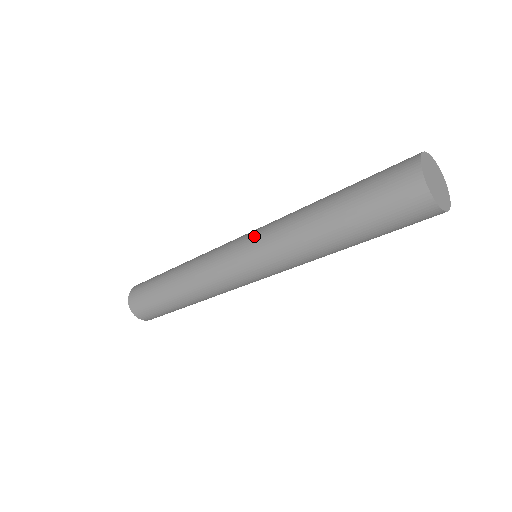
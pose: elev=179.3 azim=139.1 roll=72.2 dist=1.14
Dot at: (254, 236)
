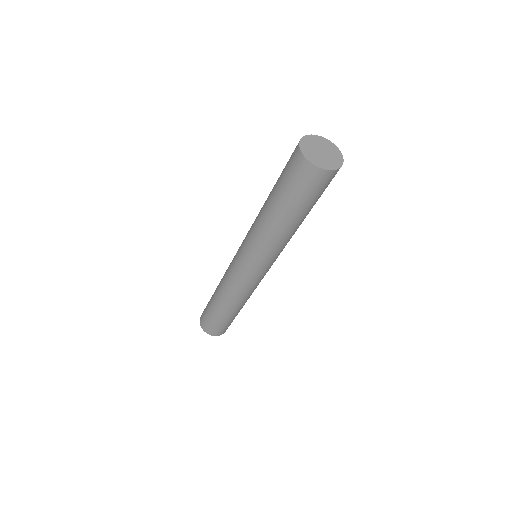
Dot at: (244, 247)
